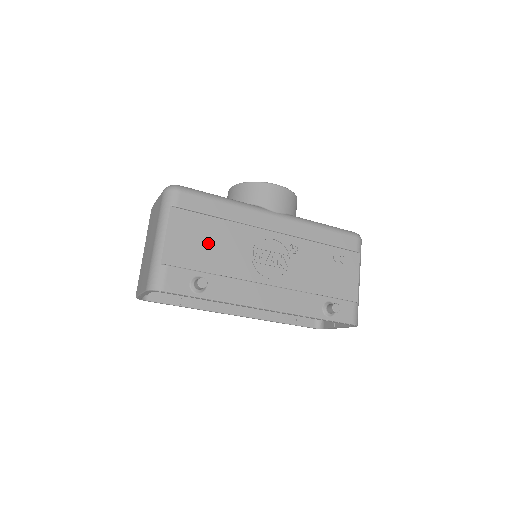
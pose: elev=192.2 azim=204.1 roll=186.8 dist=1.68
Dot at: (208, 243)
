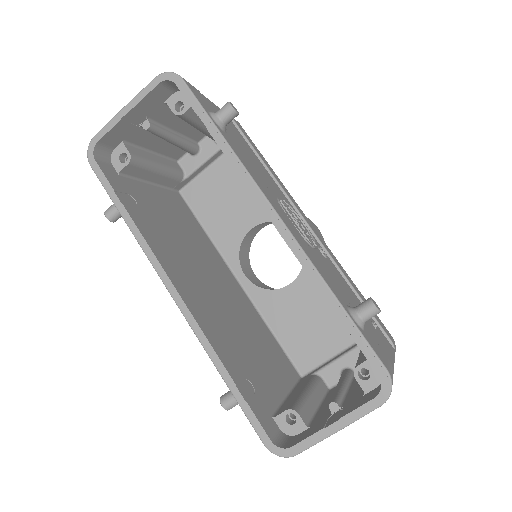
Dot at: (242, 145)
